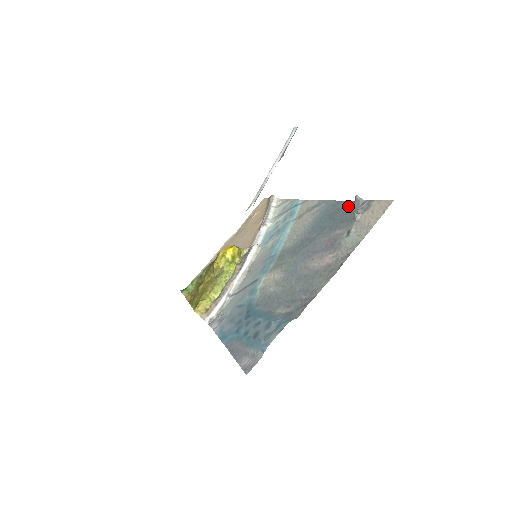
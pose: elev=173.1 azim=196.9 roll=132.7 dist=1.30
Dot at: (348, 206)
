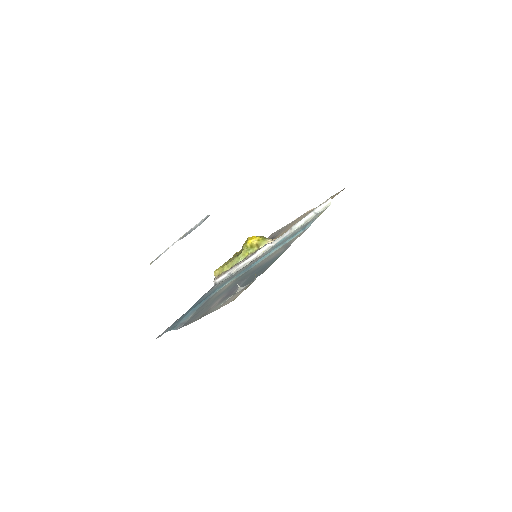
Dot at: (262, 272)
